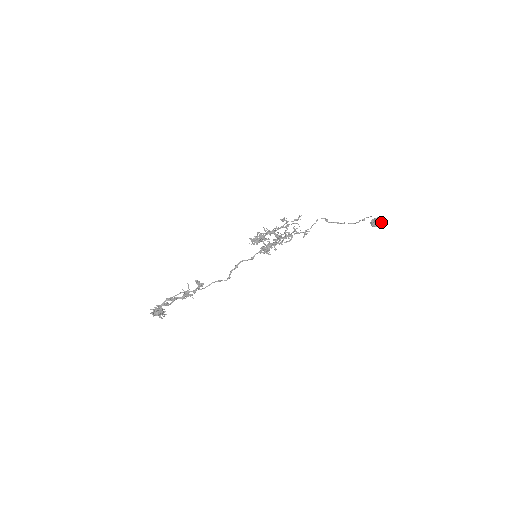
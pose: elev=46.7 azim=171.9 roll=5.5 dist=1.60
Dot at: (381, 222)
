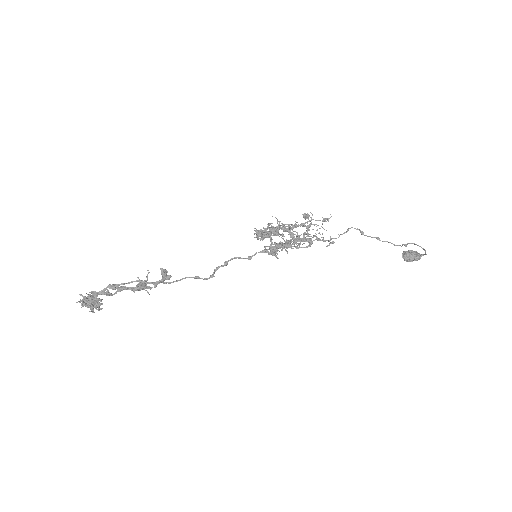
Dot at: (417, 256)
